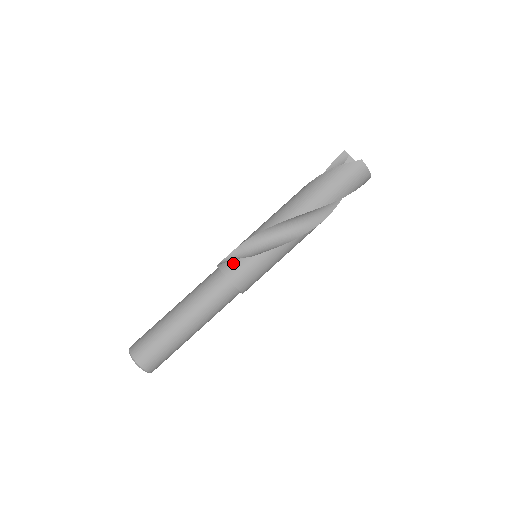
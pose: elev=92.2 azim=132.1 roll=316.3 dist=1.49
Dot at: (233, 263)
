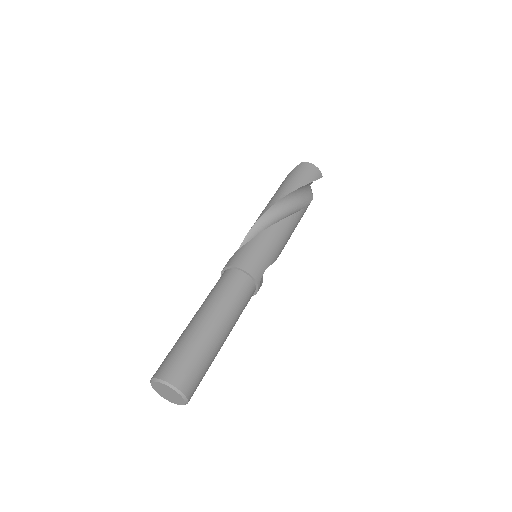
Dot at: (232, 257)
